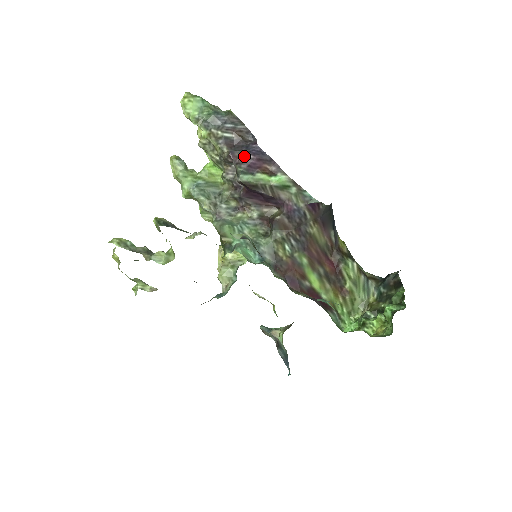
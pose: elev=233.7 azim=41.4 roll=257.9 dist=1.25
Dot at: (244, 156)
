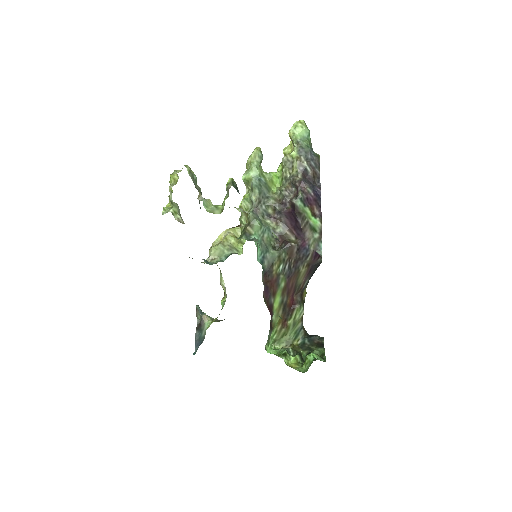
Dot at: (309, 190)
